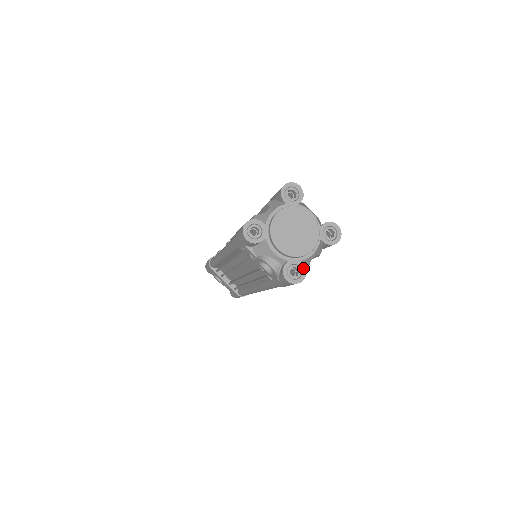
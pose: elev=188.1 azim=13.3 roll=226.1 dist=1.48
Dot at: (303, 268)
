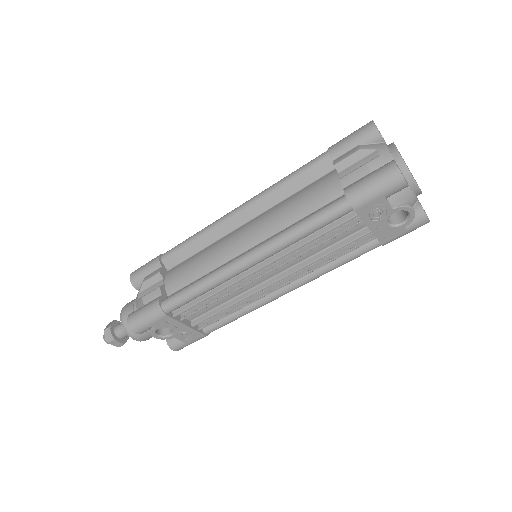
Dot at: (421, 205)
